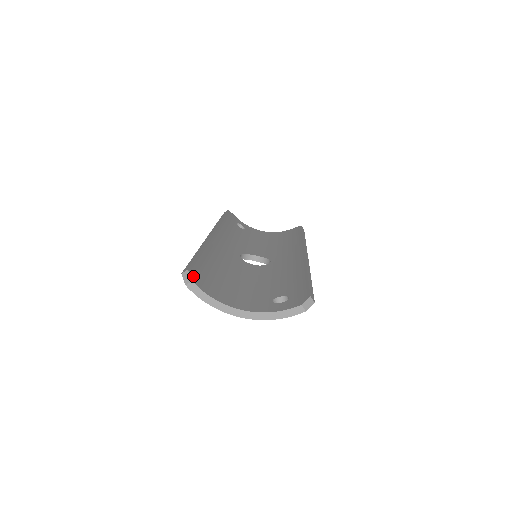
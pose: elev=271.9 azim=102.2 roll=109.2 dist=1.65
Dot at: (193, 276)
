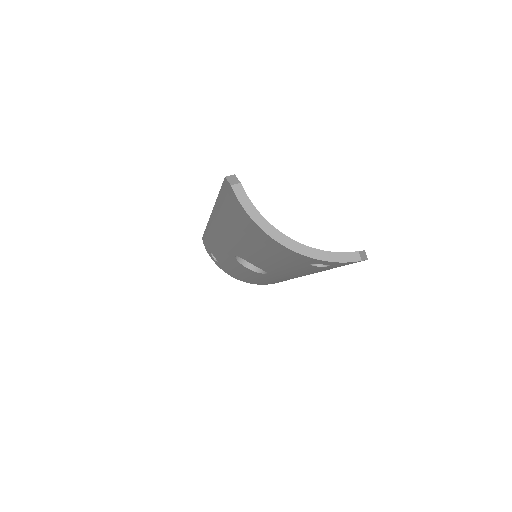
Dot at: occluded
